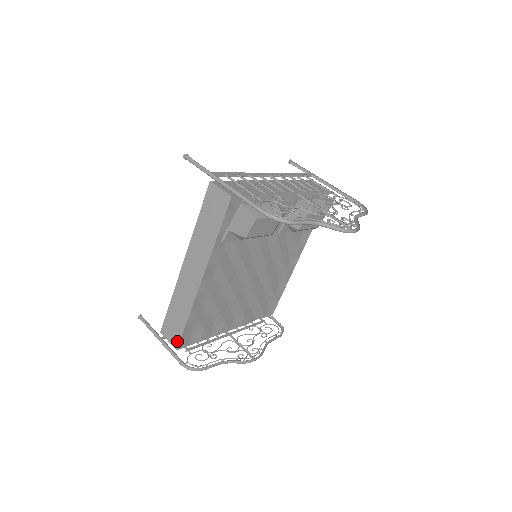
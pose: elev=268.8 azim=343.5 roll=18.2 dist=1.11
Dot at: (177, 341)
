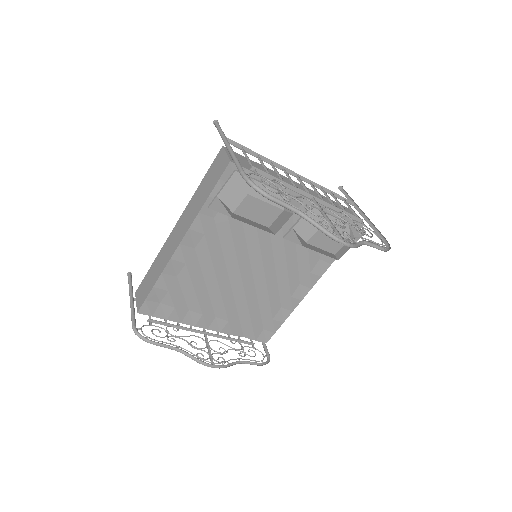
Dot at: (141, 303)
